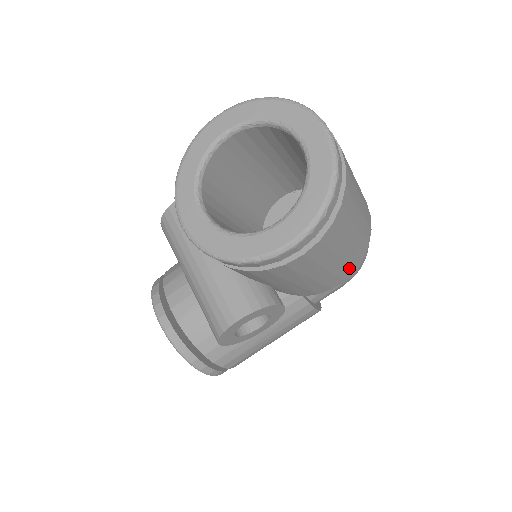
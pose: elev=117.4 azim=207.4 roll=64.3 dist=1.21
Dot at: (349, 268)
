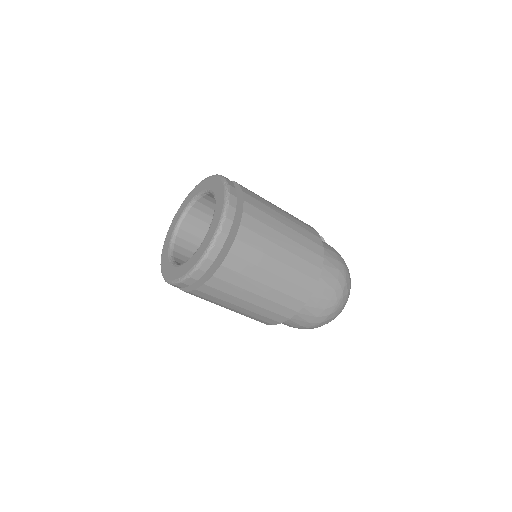
Dot at: (254, 319)
